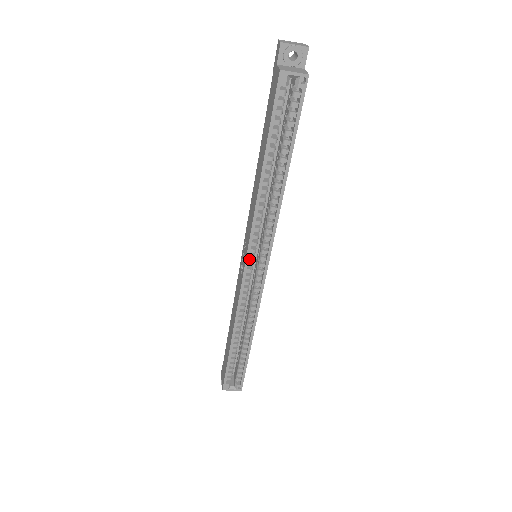
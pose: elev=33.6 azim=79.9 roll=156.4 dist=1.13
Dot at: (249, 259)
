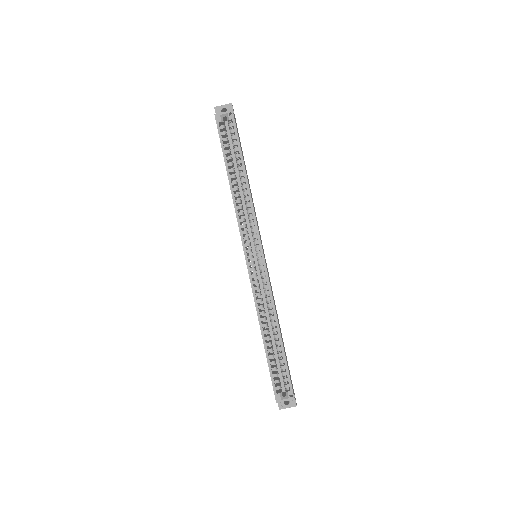
Dot at: occluded
